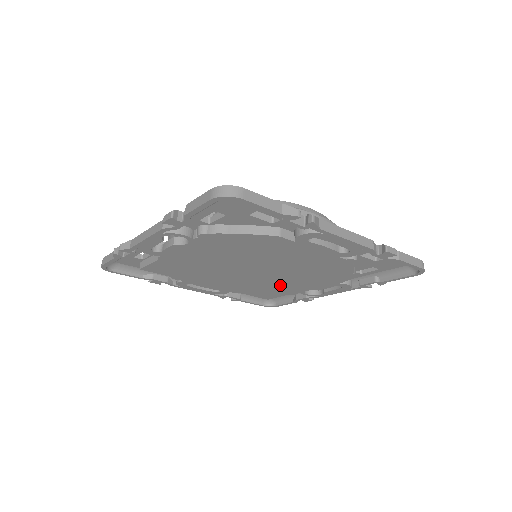
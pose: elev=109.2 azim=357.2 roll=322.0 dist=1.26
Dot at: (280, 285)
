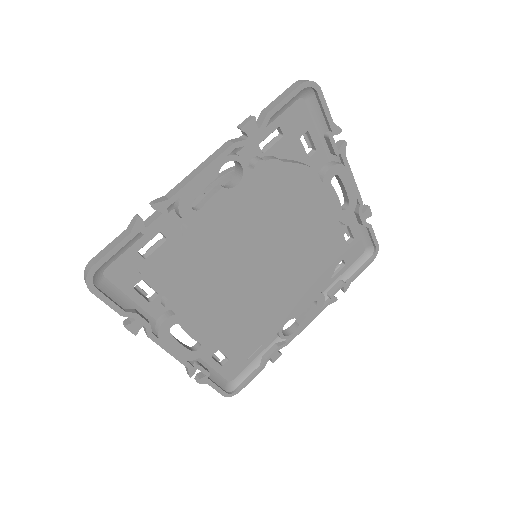
Dot at: (269, 309)
